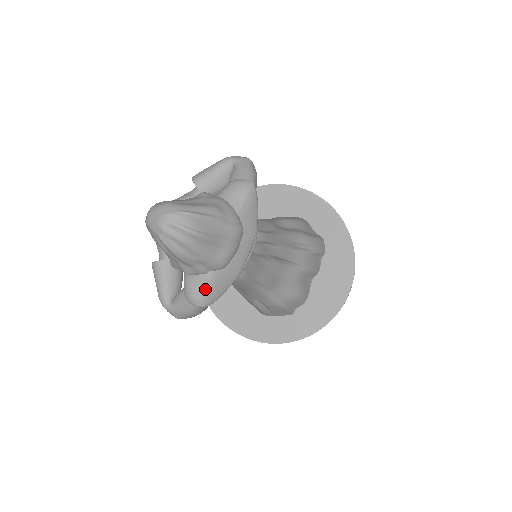
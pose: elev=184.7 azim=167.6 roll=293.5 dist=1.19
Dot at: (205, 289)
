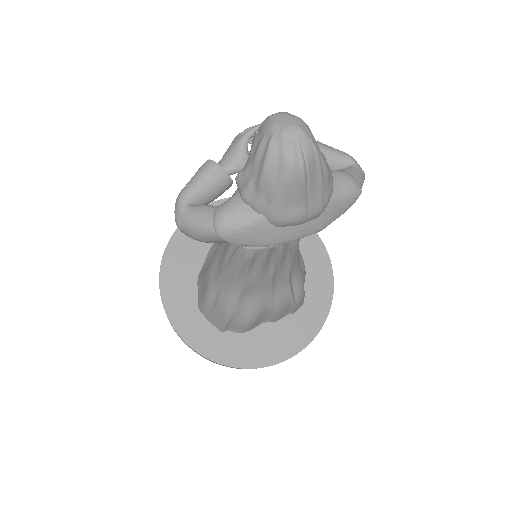
Dot at: (241, 224)
